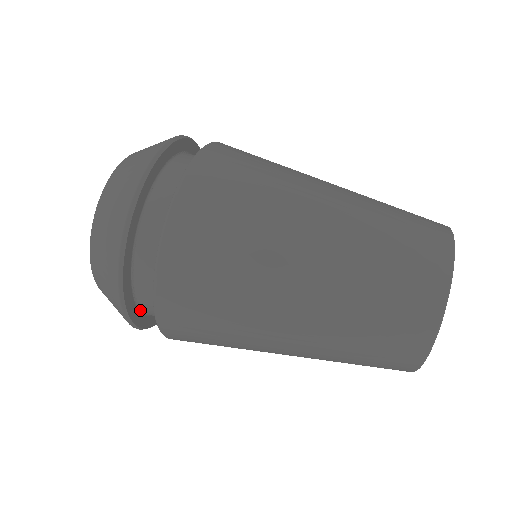
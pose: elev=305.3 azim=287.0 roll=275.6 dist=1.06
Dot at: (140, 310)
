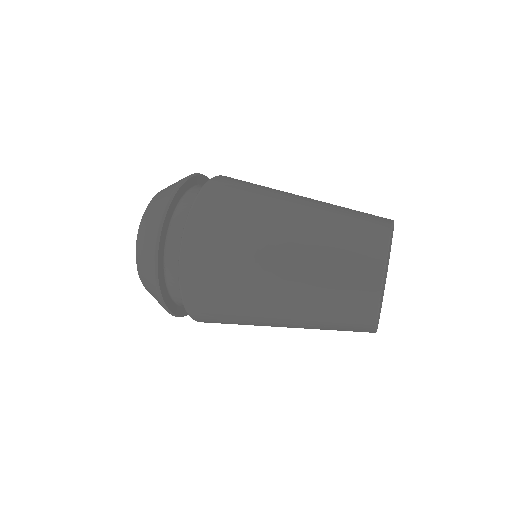
Dot at: (166, 285)
